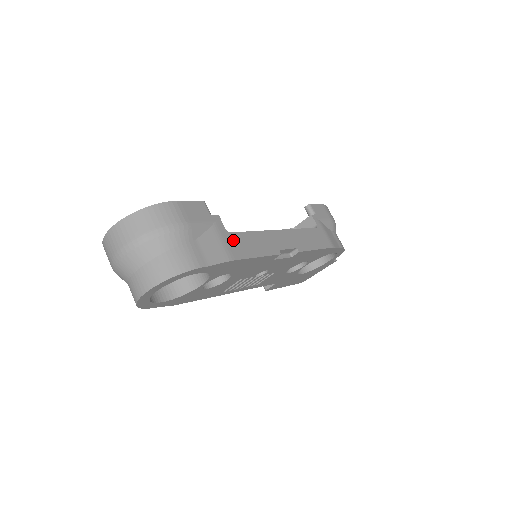
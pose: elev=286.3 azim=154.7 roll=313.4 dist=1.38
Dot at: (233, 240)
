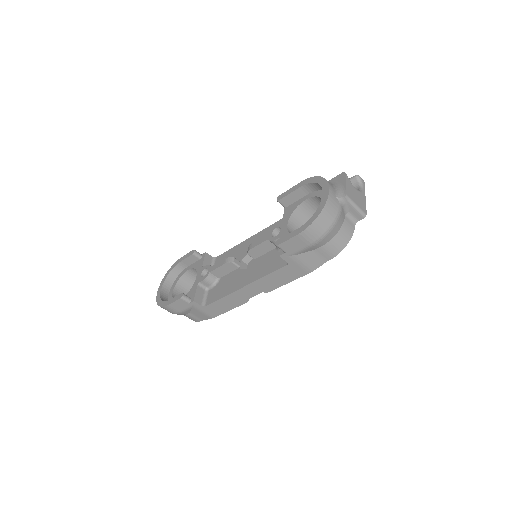
Dot at: (209, 309)
